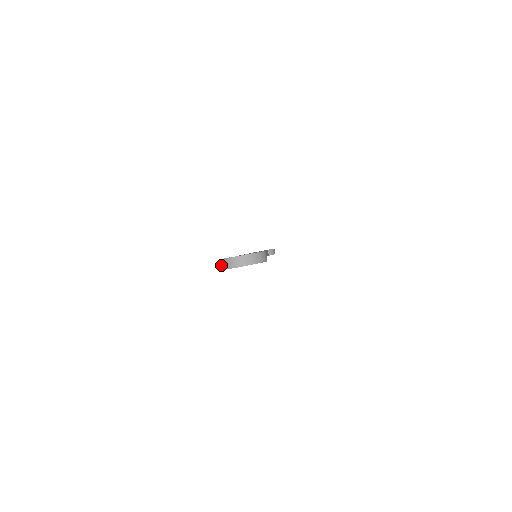
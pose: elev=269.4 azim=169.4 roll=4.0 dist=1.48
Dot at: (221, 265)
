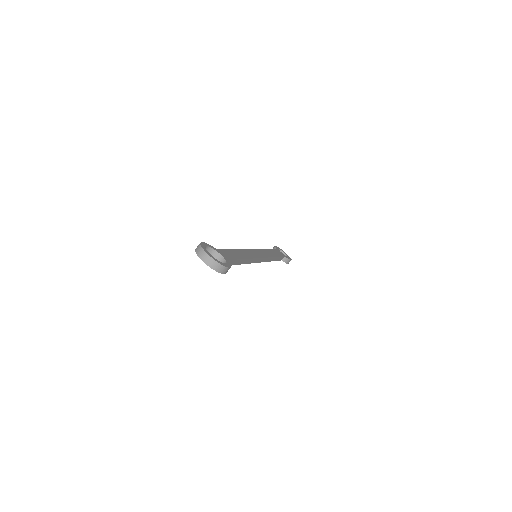
Dot at: (197, 247)
